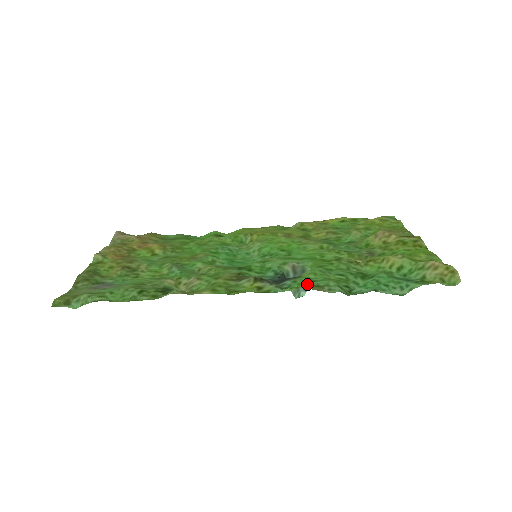
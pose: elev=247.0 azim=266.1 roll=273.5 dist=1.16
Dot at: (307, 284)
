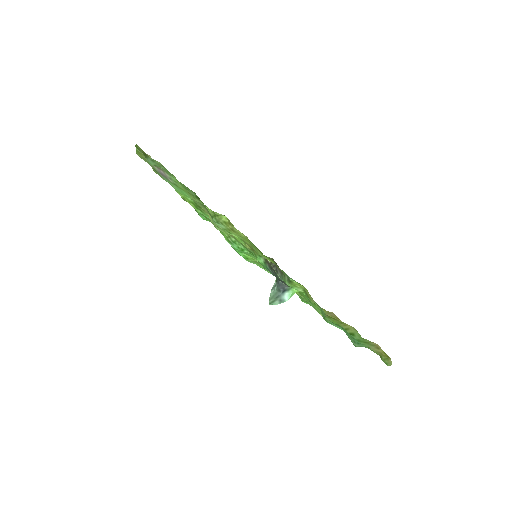
Dot at: (301, 292)
